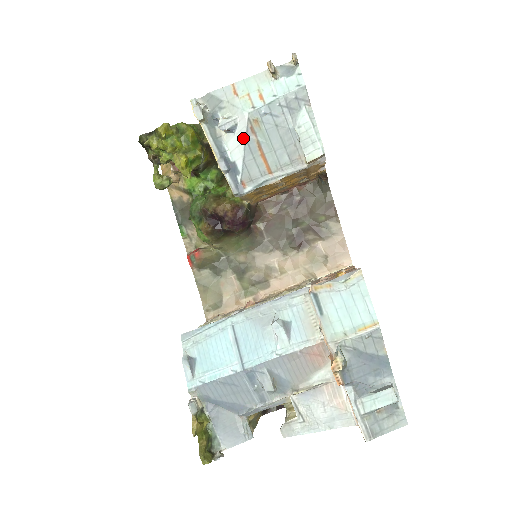
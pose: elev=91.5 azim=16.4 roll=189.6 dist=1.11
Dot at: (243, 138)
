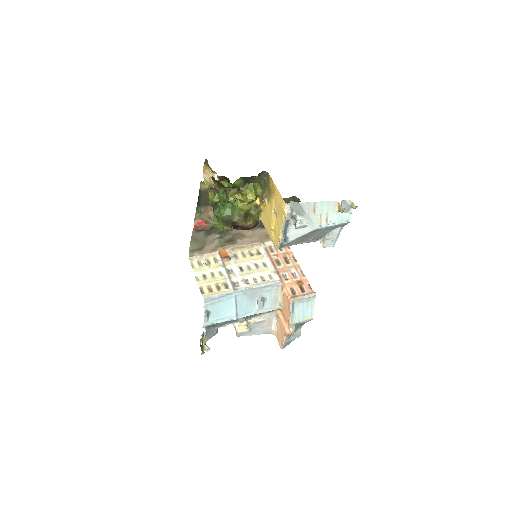
Dot at: (303, 234)
